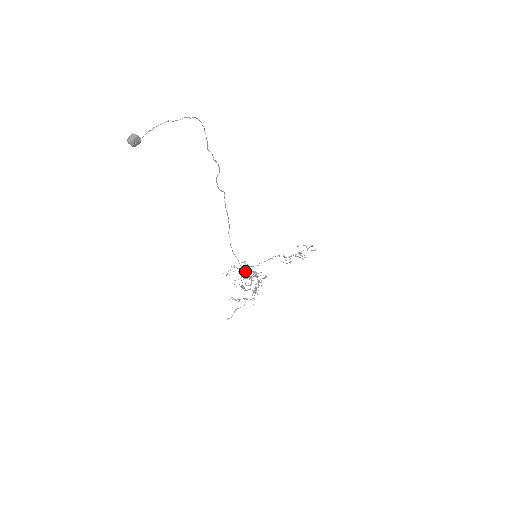
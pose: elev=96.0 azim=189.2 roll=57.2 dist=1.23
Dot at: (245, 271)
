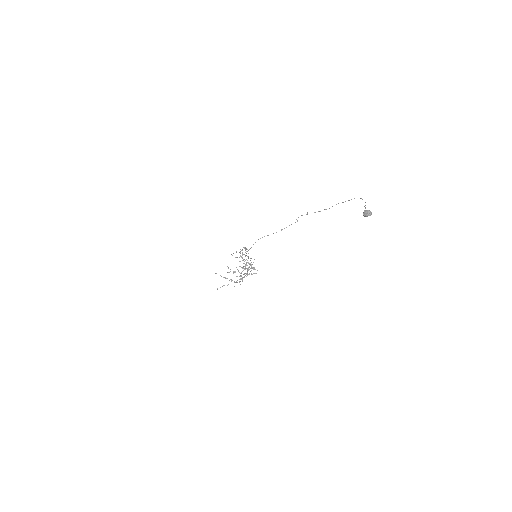
Dot at: (246, 263)
